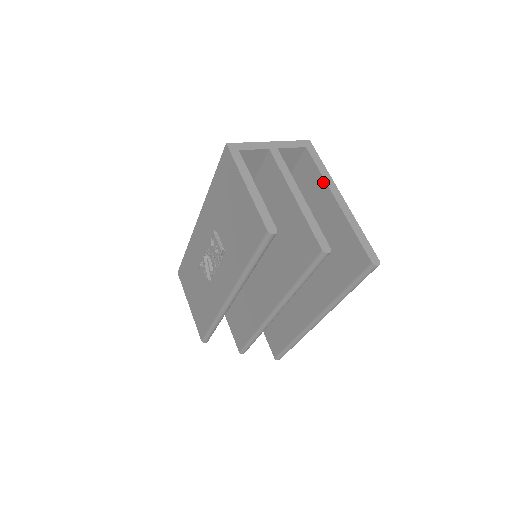
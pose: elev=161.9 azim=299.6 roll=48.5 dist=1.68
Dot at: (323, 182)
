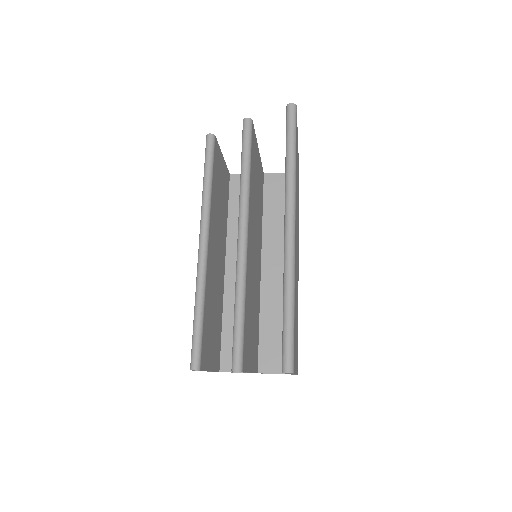
Dot at: occluded
